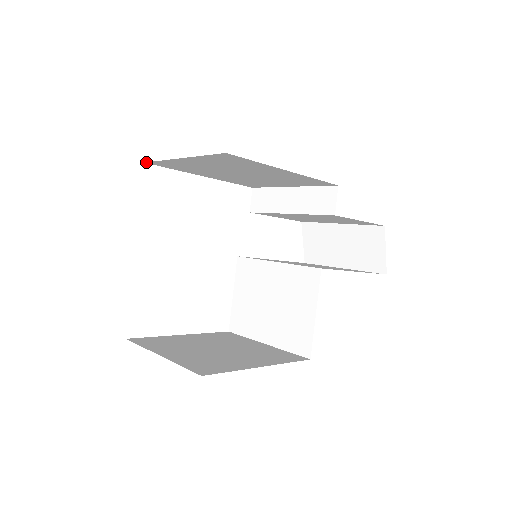
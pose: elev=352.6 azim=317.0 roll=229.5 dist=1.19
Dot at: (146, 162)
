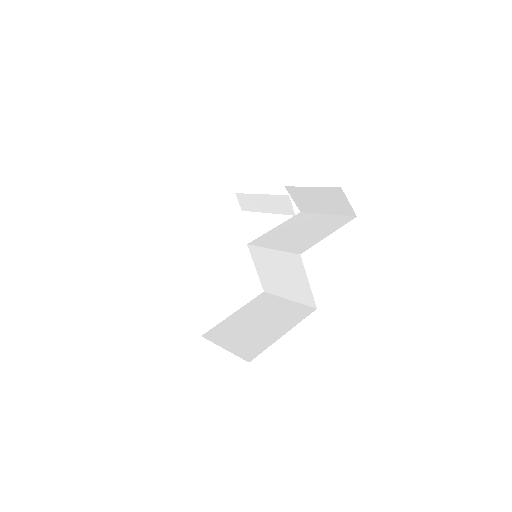
Dot at: occluded
